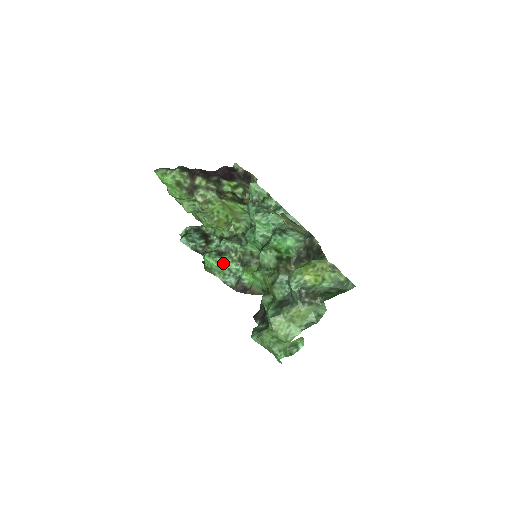
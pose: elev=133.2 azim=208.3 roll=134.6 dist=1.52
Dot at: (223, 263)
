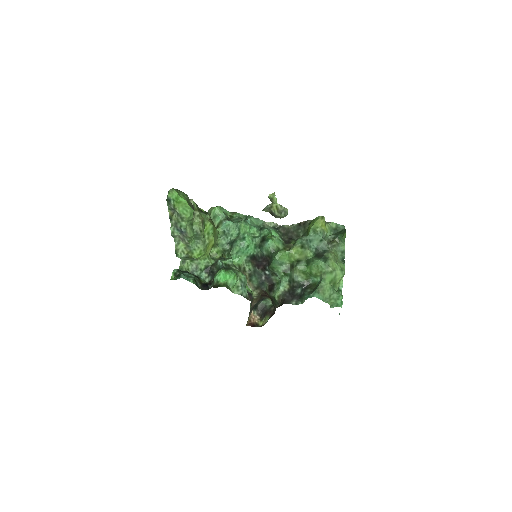
Dot at: (236, 273)
